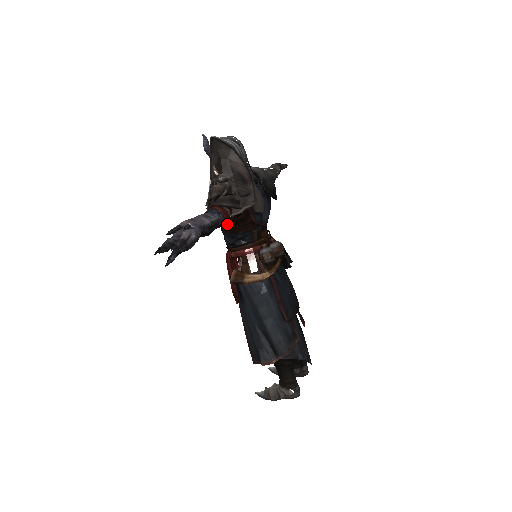
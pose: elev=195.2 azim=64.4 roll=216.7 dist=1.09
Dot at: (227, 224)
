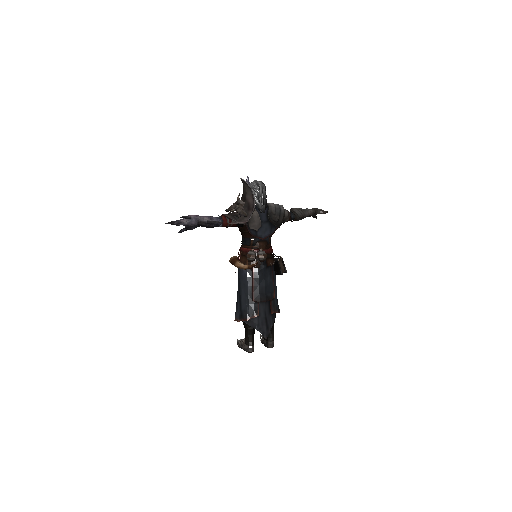
Dot at: (239, 229)
